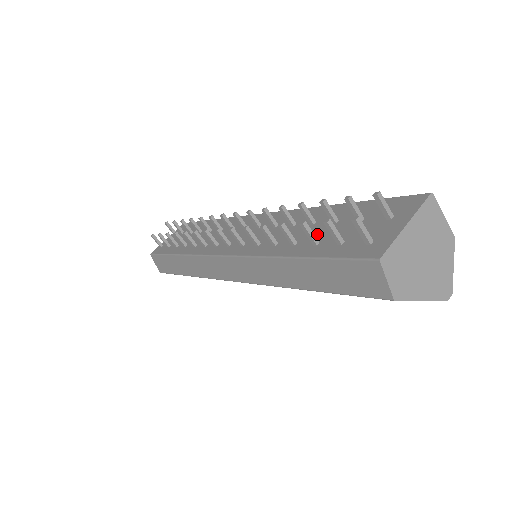
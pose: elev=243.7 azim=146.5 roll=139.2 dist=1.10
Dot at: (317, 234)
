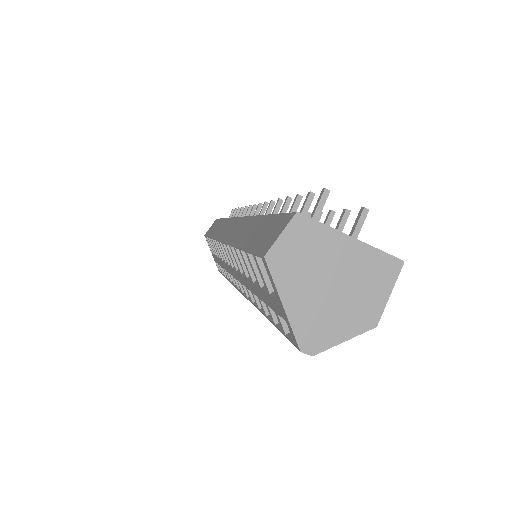
Dot at: occluded
